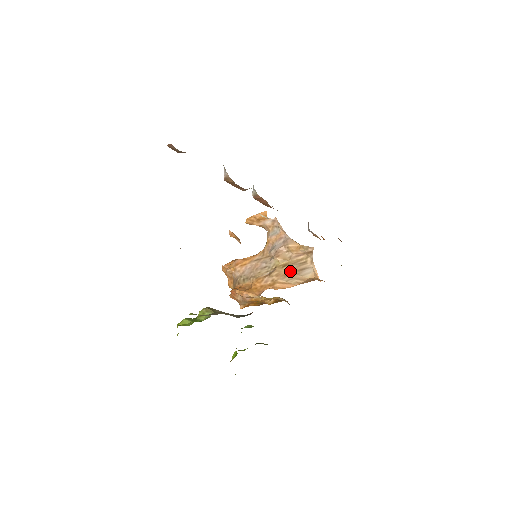
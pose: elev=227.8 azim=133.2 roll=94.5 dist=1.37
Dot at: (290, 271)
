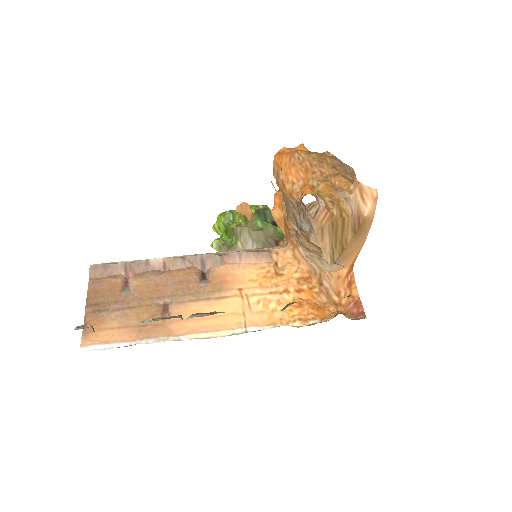
Dot at: (312, 250)
